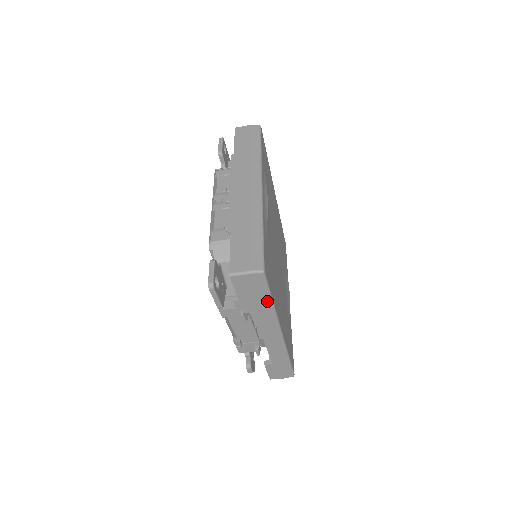
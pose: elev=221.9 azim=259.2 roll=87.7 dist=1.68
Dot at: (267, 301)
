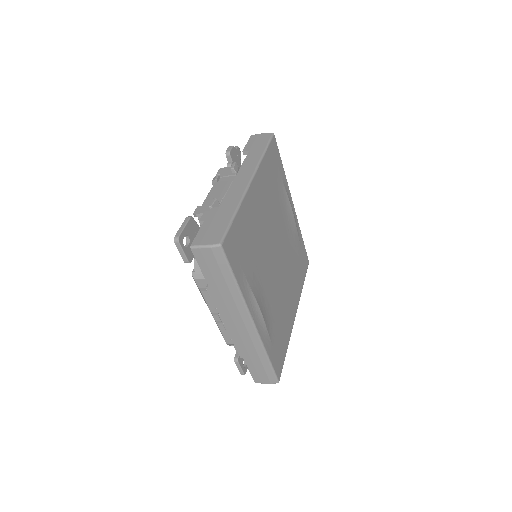
Dot at: occluded
